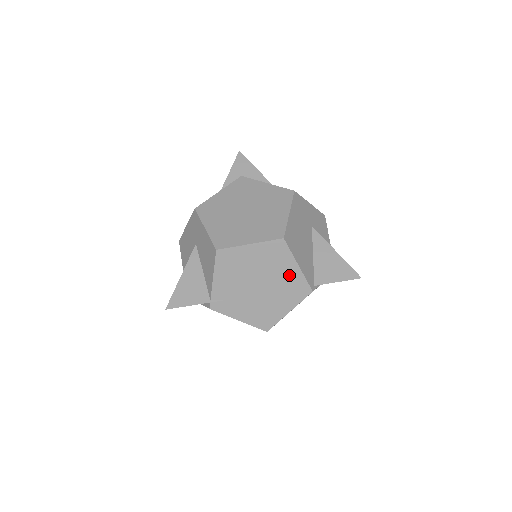
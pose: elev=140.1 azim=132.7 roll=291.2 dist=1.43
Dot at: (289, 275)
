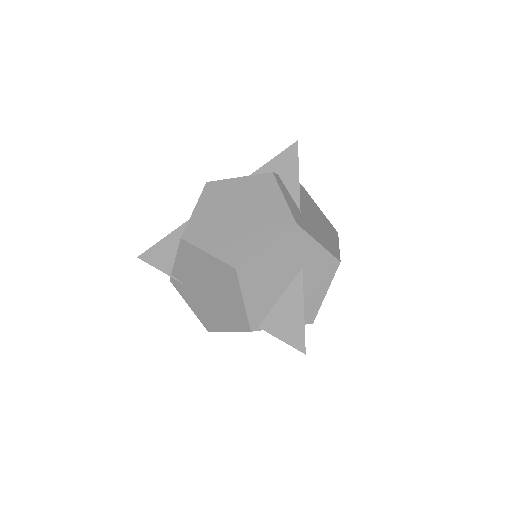
Dot at: (234, 303)
